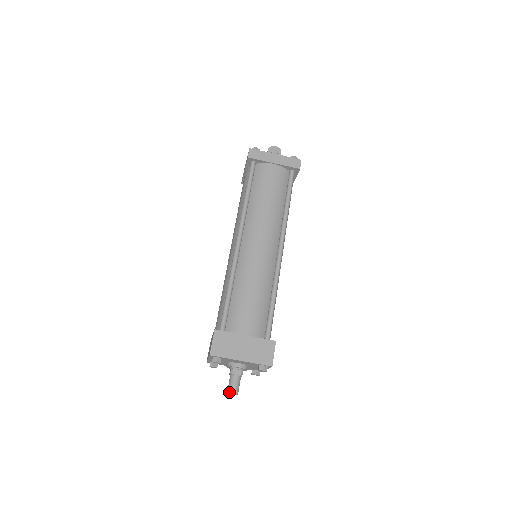
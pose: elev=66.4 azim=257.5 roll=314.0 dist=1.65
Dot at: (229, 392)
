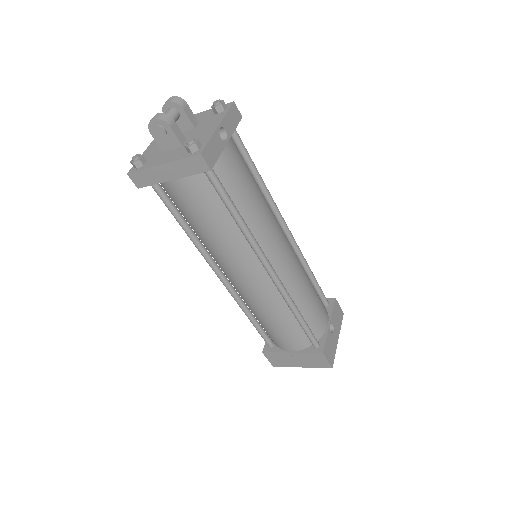
Dot at: occluded
